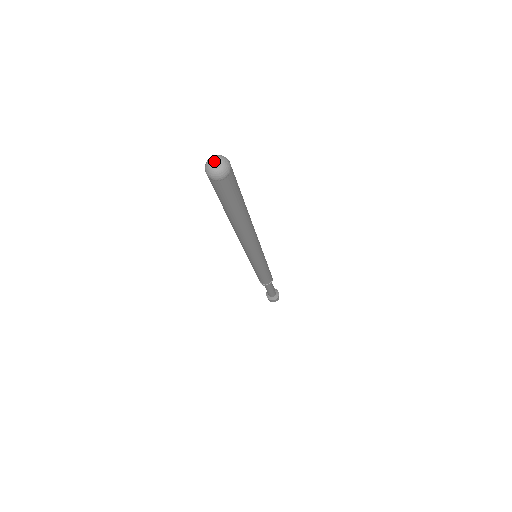
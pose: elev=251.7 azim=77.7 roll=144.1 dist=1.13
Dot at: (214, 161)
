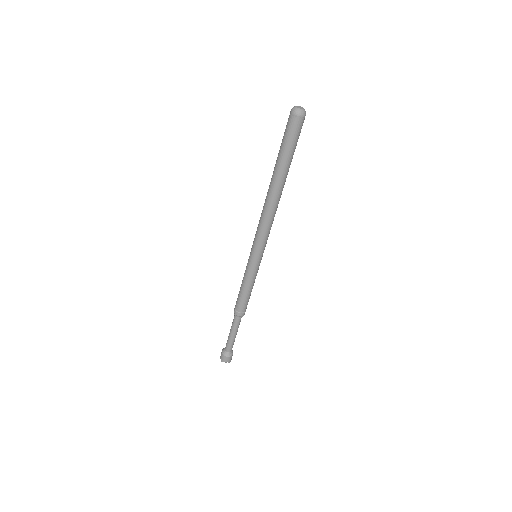
Dot at: (299, 106)
